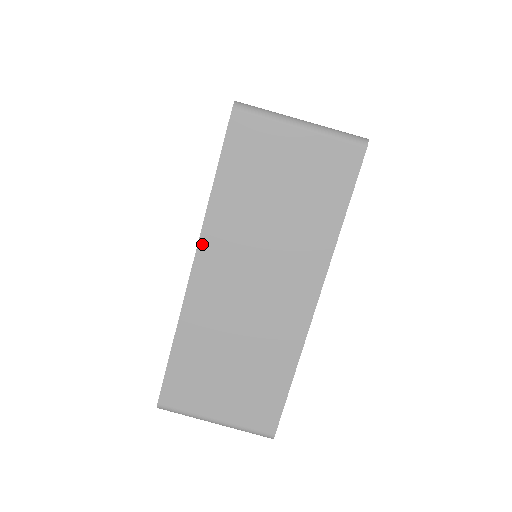
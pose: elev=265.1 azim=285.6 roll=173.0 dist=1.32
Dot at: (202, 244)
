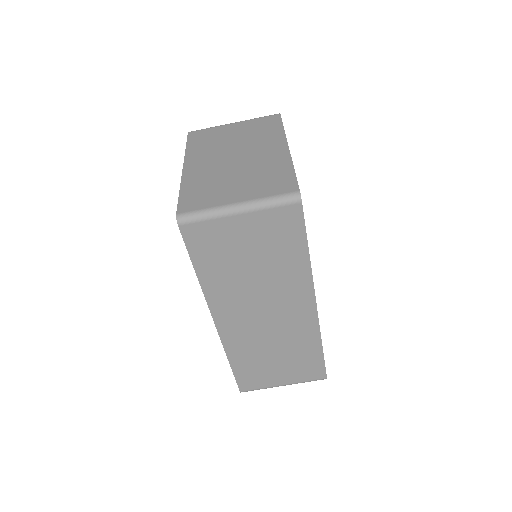
Dot at: (213, 309)
